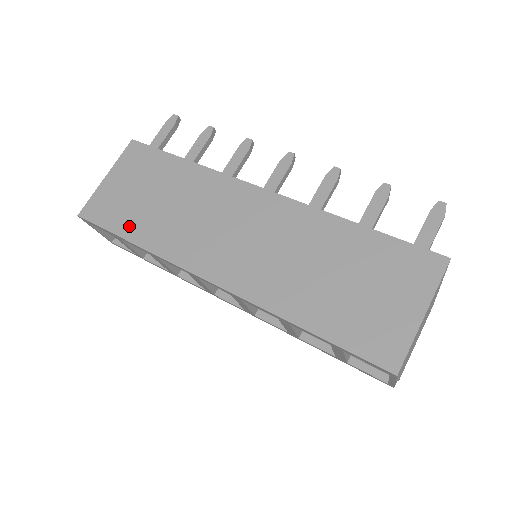
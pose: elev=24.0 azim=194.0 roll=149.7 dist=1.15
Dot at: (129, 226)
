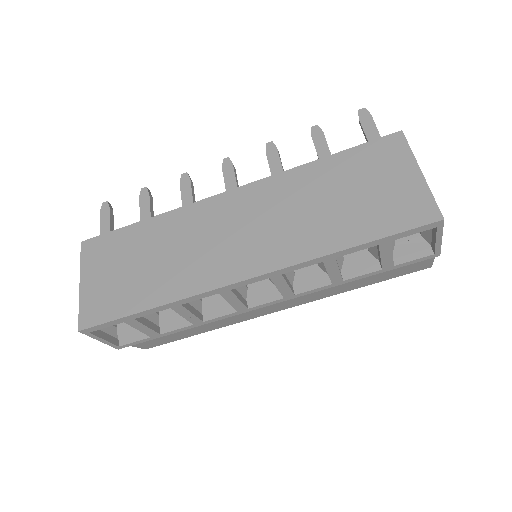
Dot at: (137, 300)
